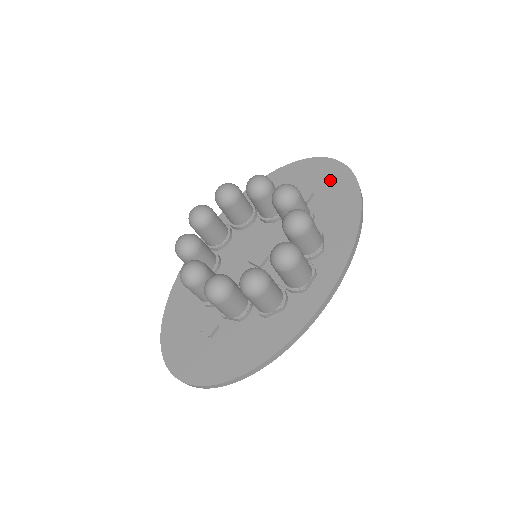
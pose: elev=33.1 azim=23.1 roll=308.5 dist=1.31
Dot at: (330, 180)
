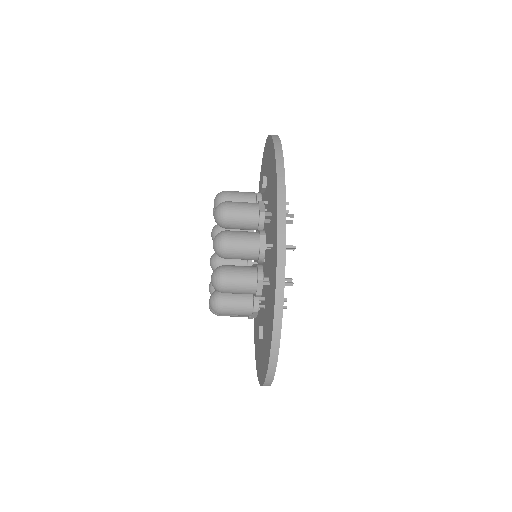
Dot at: (268, 156)
